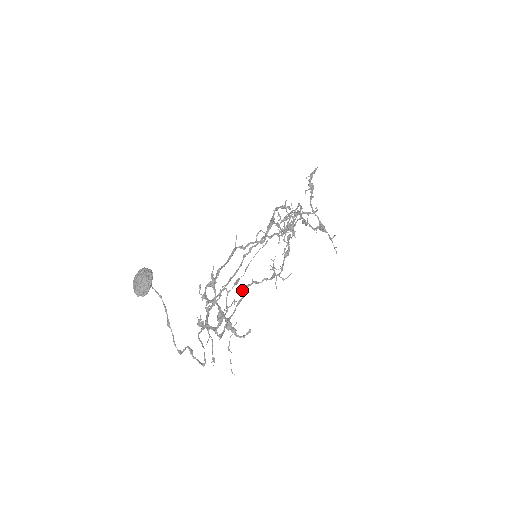
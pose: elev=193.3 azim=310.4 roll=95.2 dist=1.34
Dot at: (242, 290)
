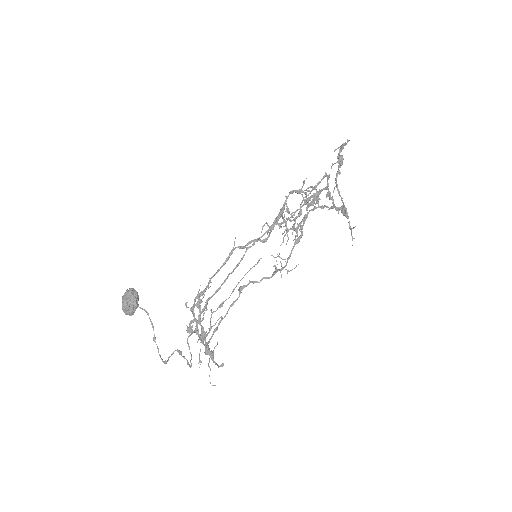
Dot at: (238, 290)
